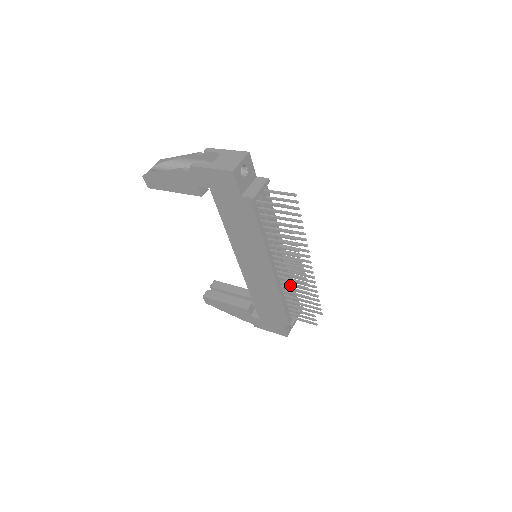
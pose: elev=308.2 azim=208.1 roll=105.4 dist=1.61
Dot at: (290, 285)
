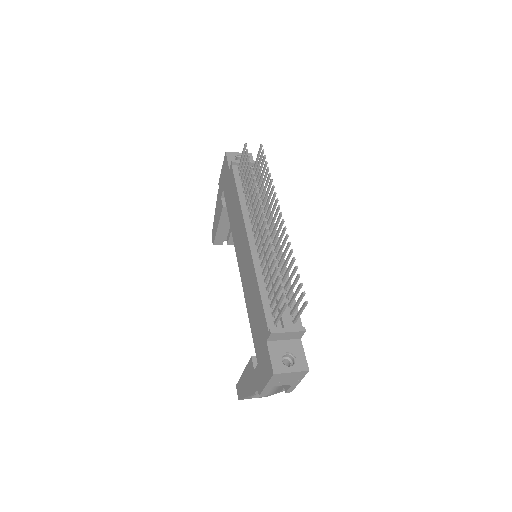
Dot at: occluded
